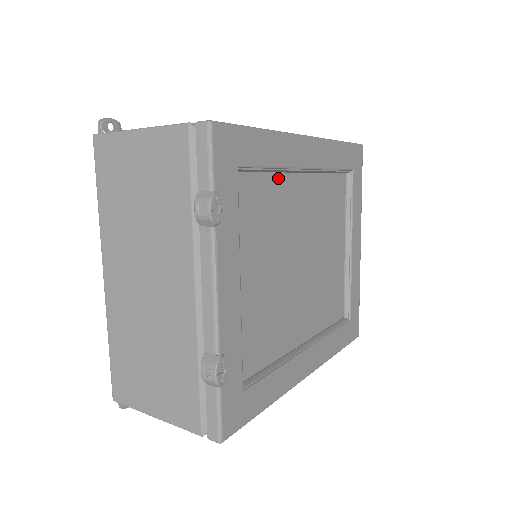
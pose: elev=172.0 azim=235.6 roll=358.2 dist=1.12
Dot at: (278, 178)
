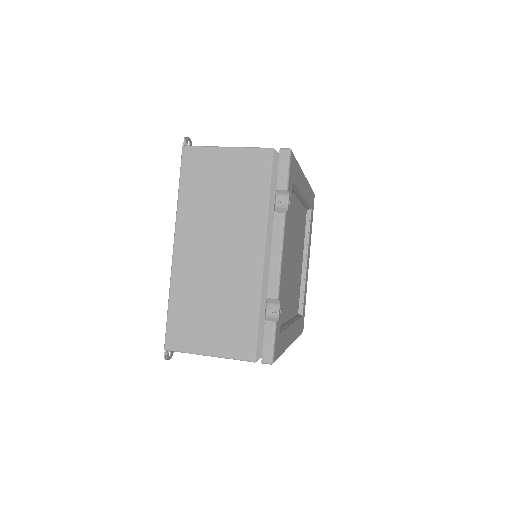
Dot at: (294, 198)
